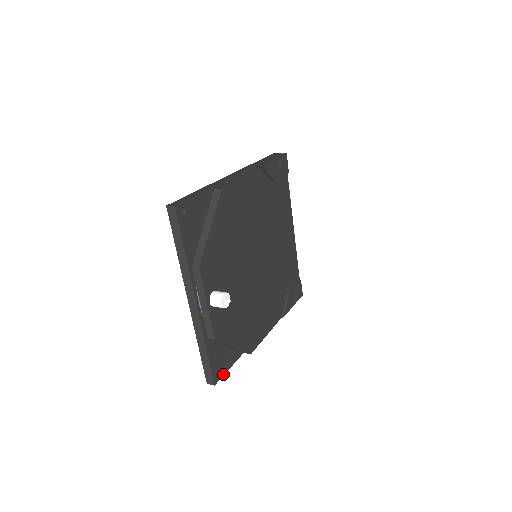
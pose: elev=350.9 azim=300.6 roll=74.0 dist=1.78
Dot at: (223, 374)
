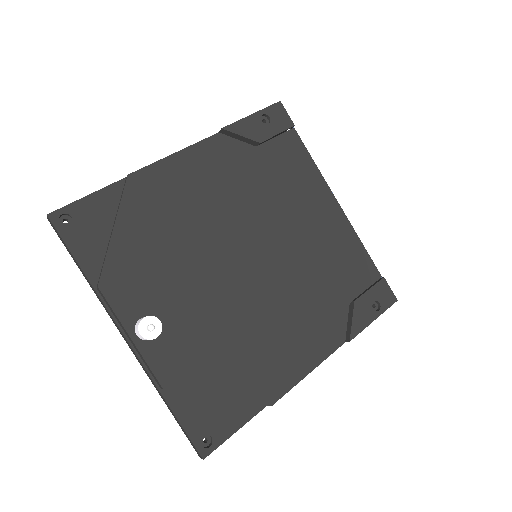
Dot at: (222, 441)
